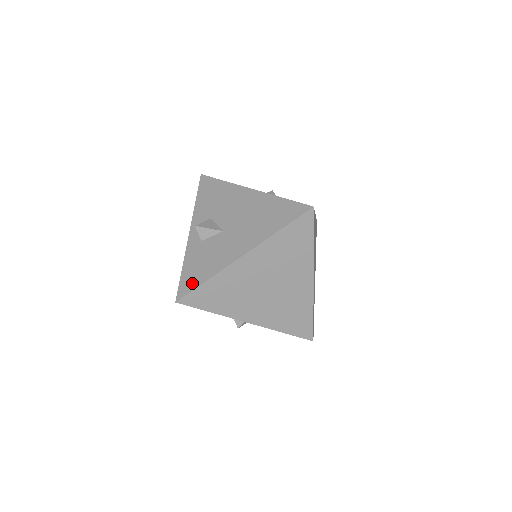
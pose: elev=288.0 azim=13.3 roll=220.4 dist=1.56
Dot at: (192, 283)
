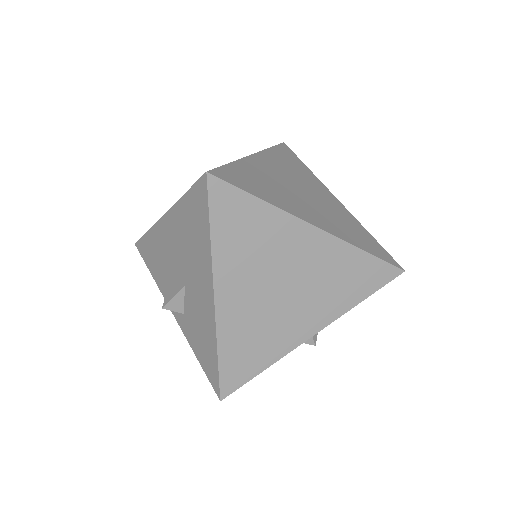
Dot at: (212, 368)
